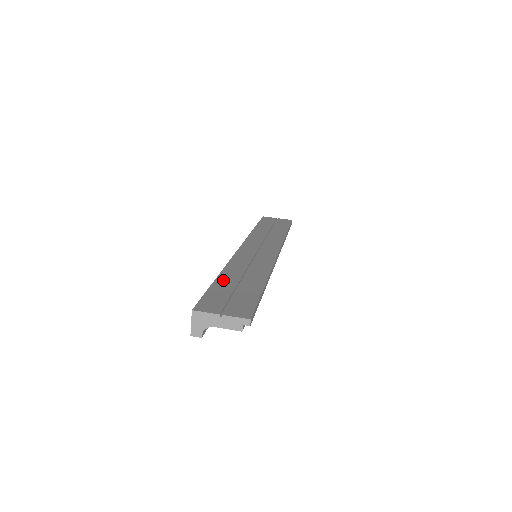
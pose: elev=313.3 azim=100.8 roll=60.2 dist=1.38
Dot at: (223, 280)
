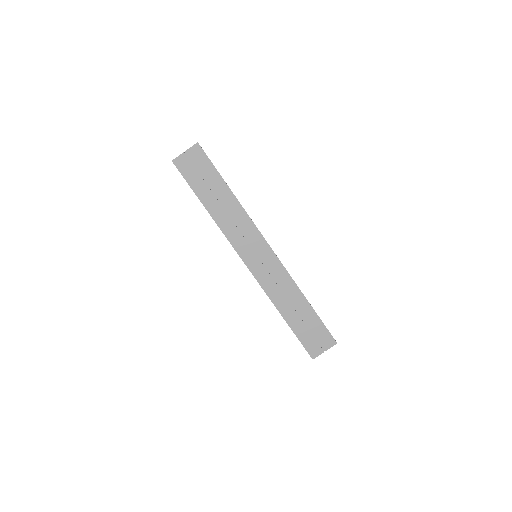
Dot at: (291, 321)
